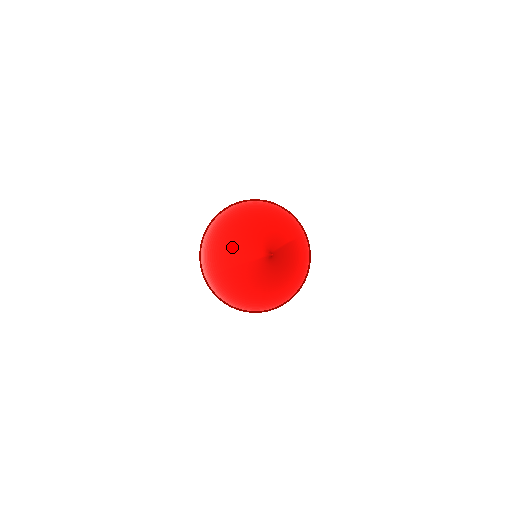
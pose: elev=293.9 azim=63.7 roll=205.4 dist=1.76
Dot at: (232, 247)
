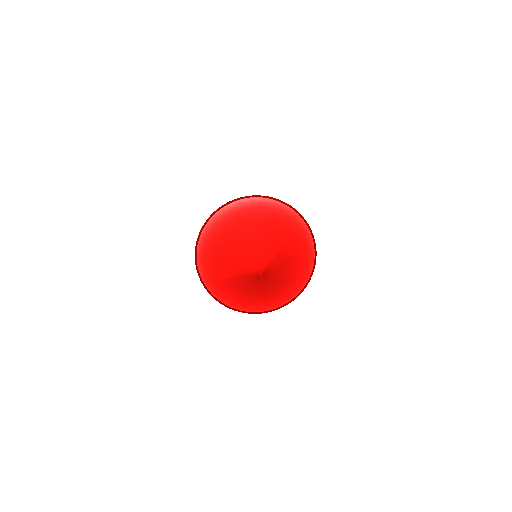
Dot at: (226, 256)
